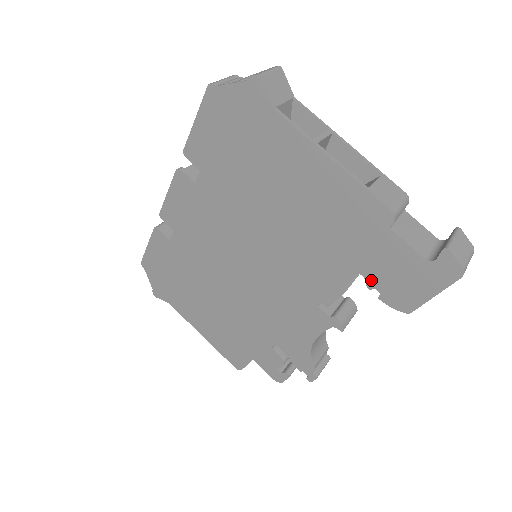
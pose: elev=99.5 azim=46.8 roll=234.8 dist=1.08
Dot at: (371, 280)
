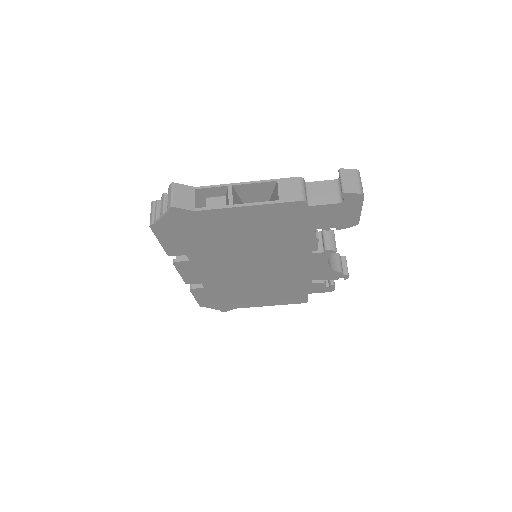
Dot at: (325, 227)
